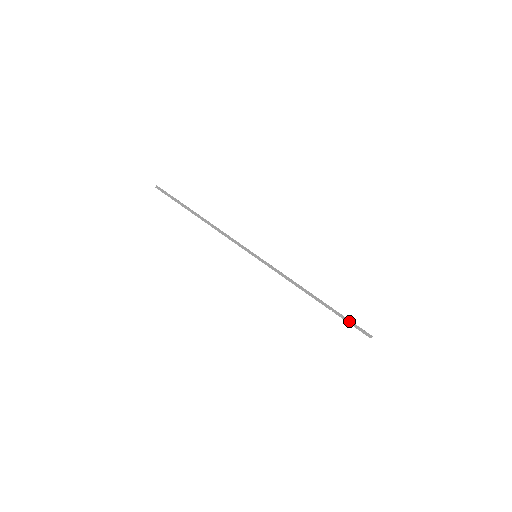
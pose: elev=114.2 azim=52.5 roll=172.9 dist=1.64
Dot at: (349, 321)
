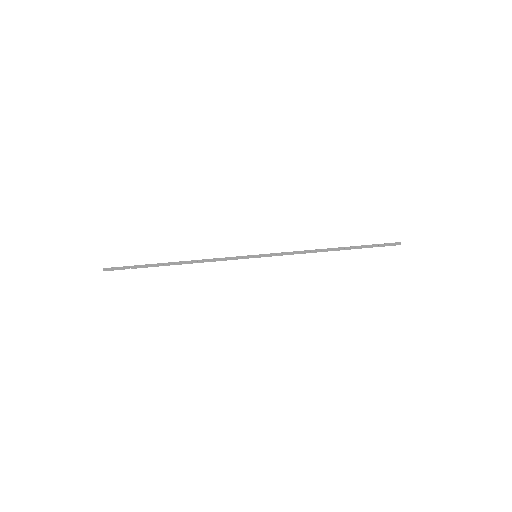
Dot at: (375, 246)
